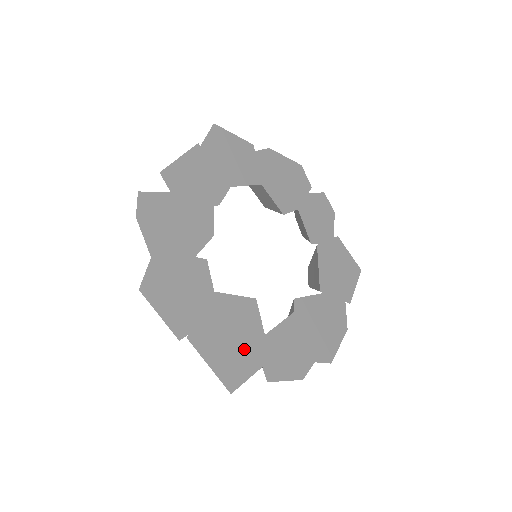
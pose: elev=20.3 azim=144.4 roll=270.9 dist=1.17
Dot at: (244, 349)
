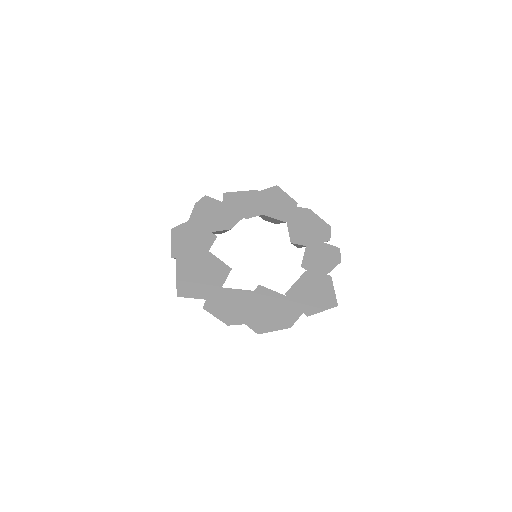
Dot at: (203, 284)
